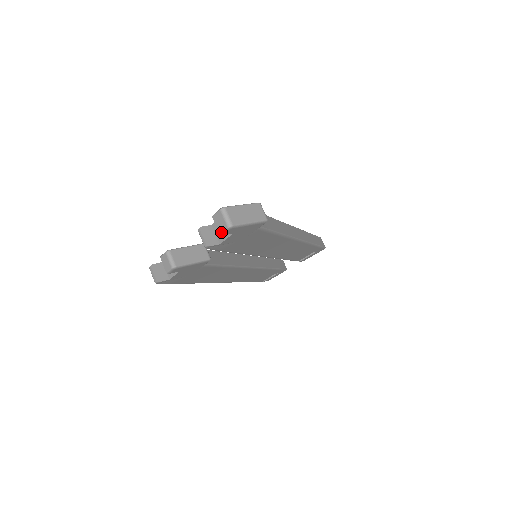
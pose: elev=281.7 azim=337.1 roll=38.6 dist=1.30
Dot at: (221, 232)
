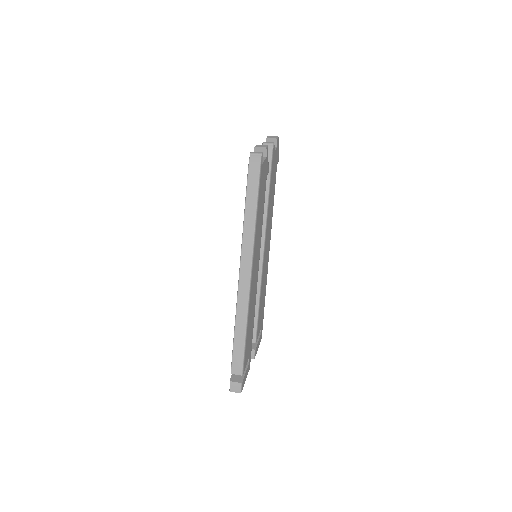
Dot at: (276, 138)
